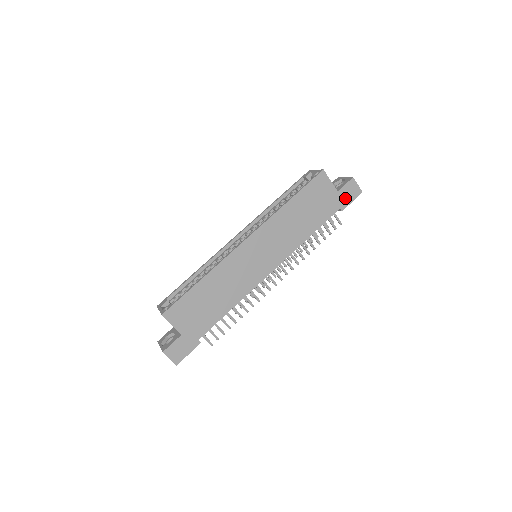
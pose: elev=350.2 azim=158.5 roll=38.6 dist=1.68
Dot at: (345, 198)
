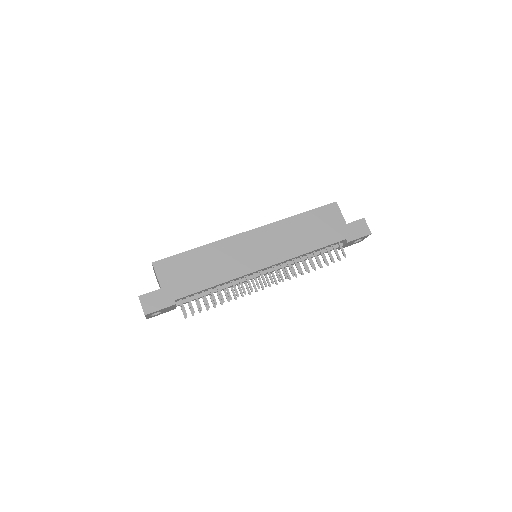
Dot at: (353, 232)
